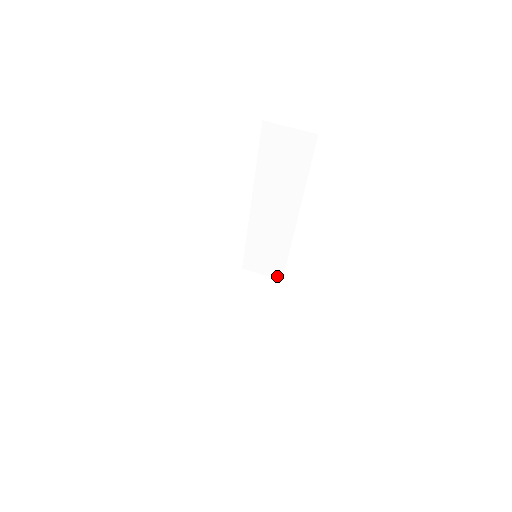
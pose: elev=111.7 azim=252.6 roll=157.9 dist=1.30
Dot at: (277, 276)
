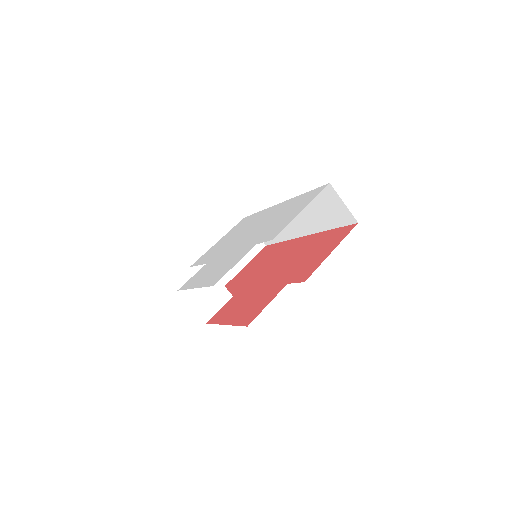
Dot at: occluded
